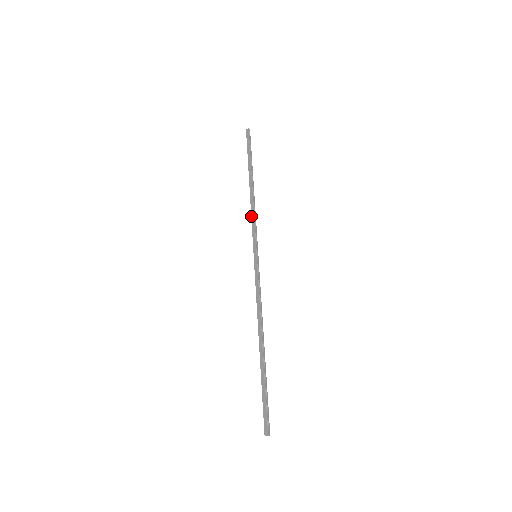
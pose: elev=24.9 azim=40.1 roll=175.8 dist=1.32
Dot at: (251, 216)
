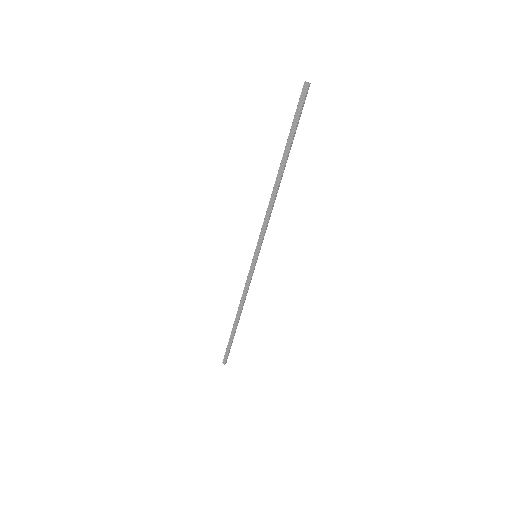
Dot at: (265, 216)
